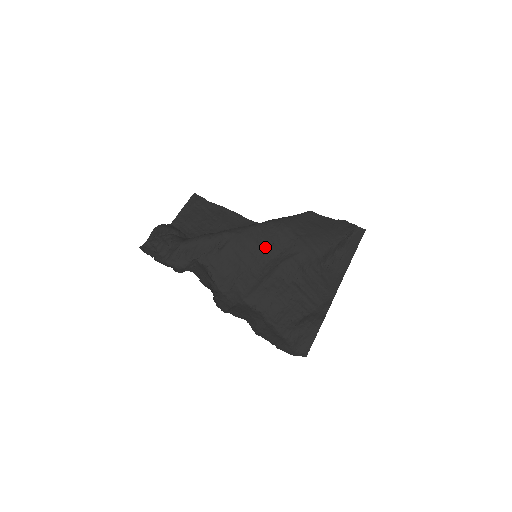
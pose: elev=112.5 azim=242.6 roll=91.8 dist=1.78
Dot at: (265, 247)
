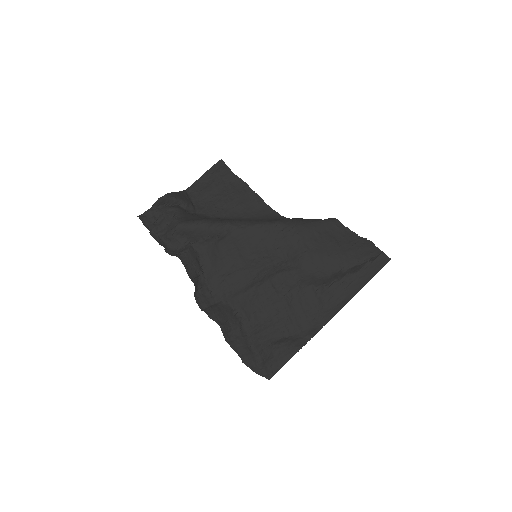
Dot at: (267, 251)
